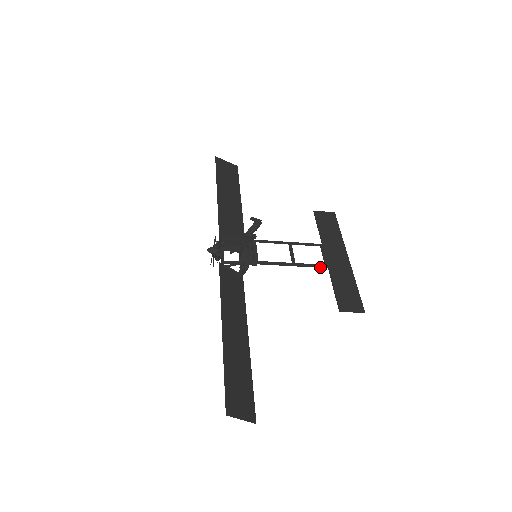
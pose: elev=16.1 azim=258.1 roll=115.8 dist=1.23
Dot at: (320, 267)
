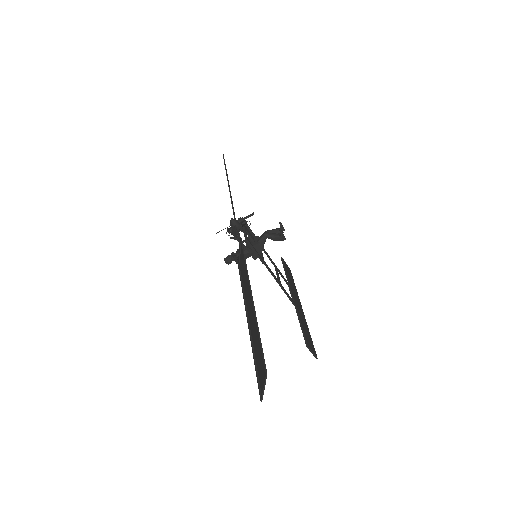
Dot at: (292, 302)
